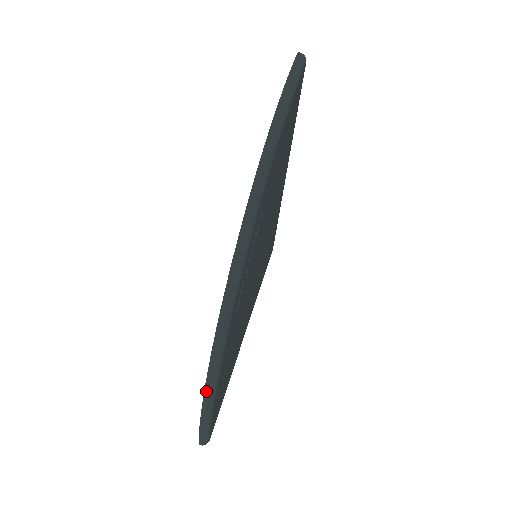
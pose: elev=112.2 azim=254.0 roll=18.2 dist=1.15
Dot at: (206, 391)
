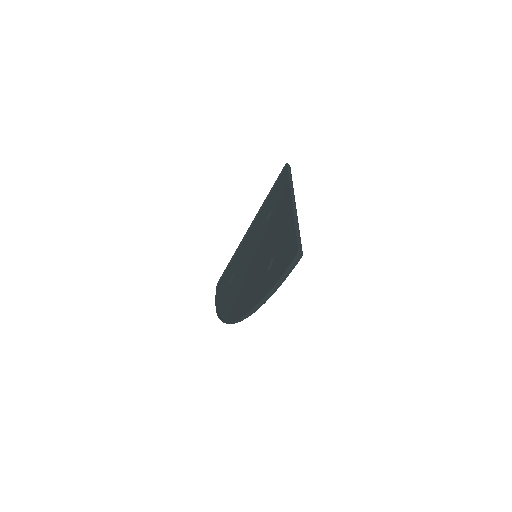
Dot at: occluded
